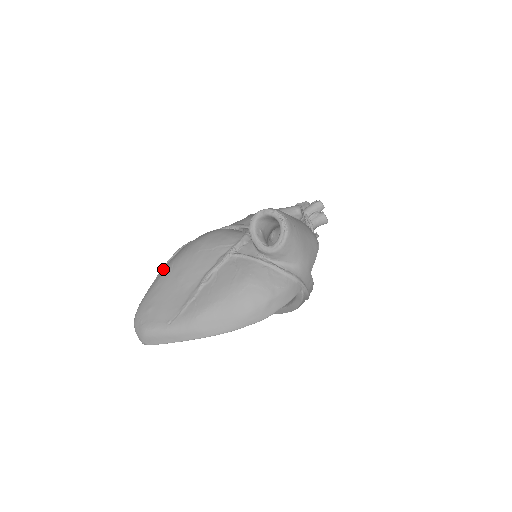
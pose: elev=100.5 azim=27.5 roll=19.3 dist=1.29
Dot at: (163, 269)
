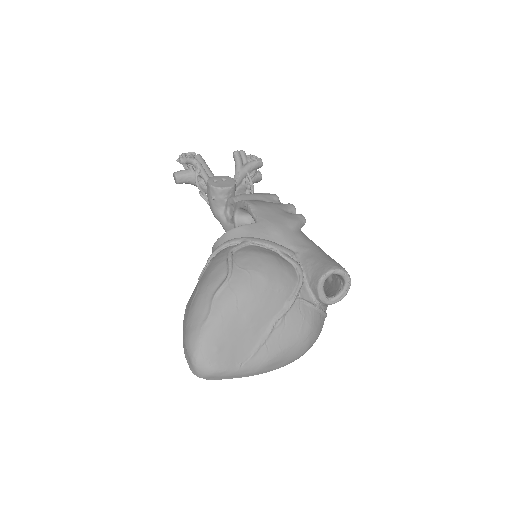
Dot at: (221, 299)
